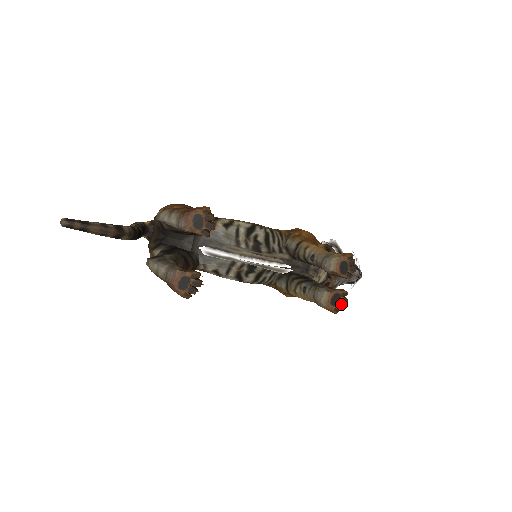
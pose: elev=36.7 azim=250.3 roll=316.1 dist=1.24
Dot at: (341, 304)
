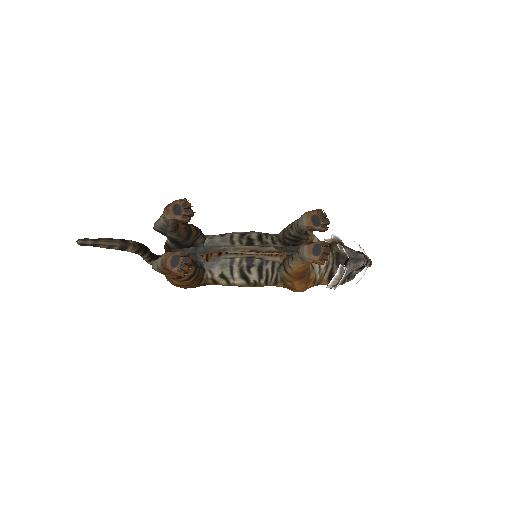
Dot at: (324, 253)
